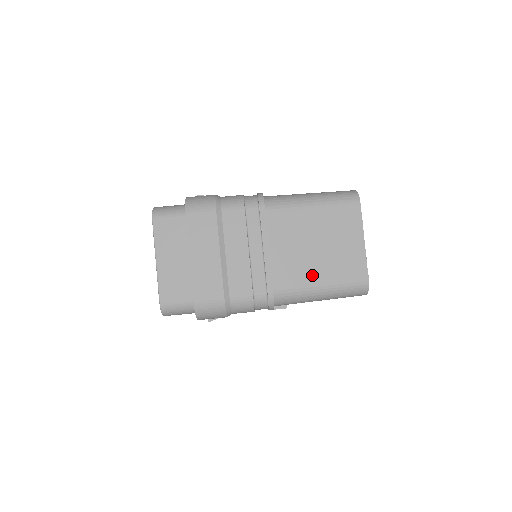
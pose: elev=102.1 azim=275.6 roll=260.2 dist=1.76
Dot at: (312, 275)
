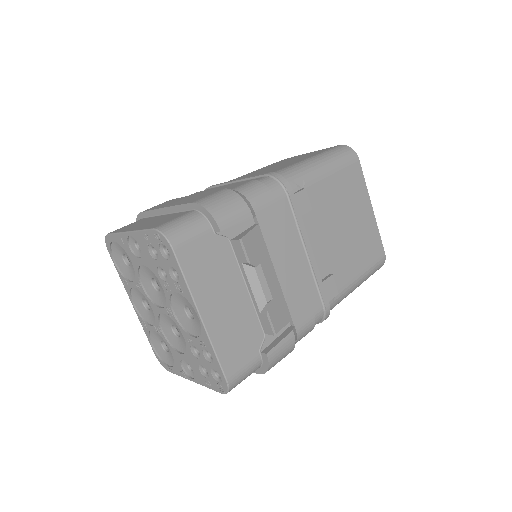
Dot at: occluded
